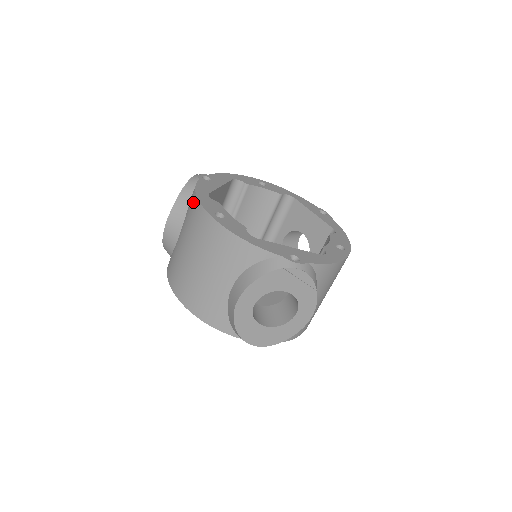
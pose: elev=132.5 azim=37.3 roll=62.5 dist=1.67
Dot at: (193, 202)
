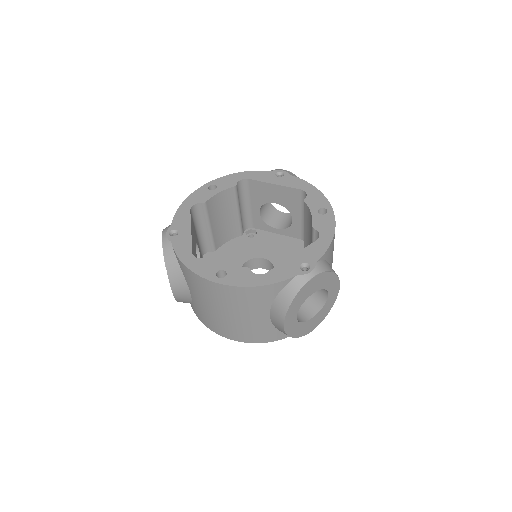
Dot at: (187, 272)
